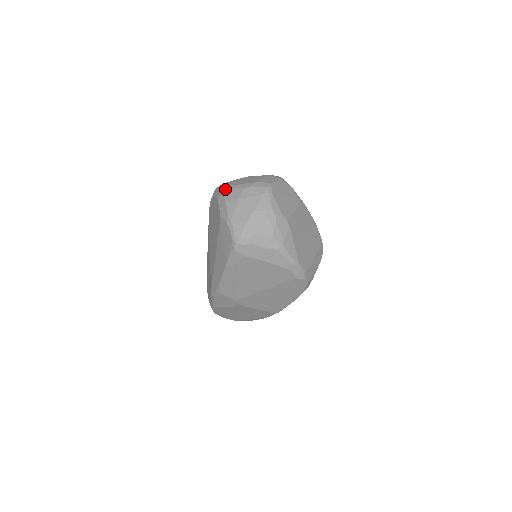
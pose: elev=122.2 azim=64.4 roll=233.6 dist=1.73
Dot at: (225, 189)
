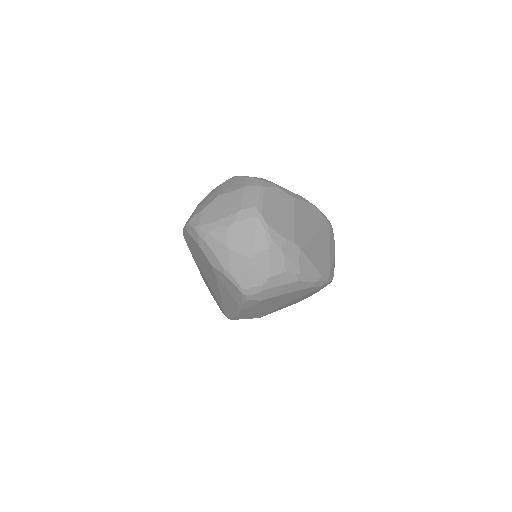
Dot at: (202, 232)
